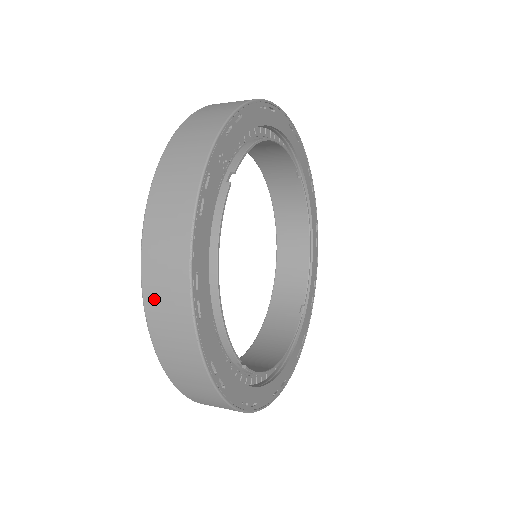
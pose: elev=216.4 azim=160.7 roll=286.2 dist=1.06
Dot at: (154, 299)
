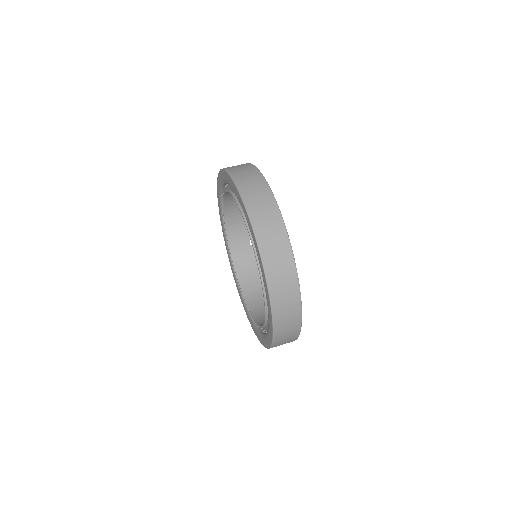
Dot at: (279, 341)
